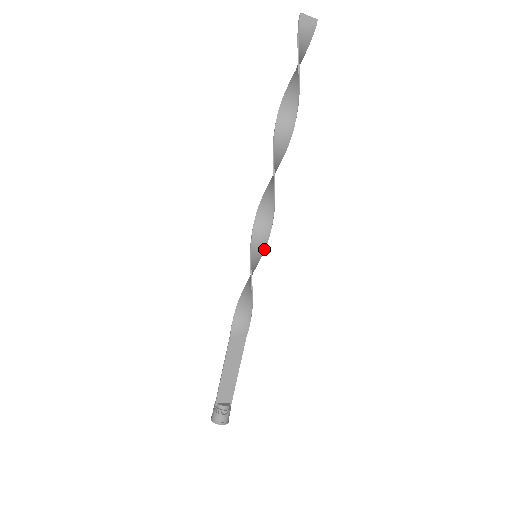
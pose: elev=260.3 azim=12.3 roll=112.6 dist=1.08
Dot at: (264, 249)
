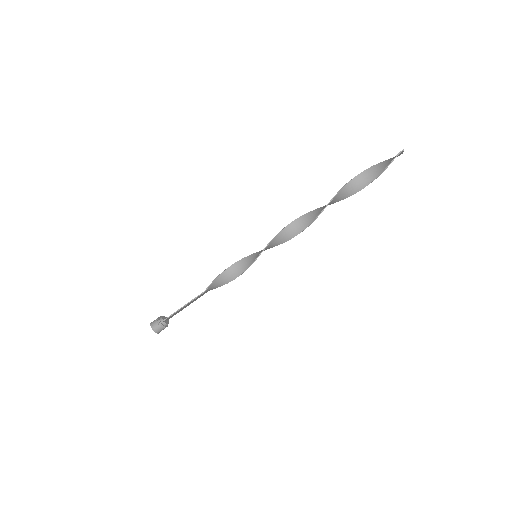
Dot at: occluded
